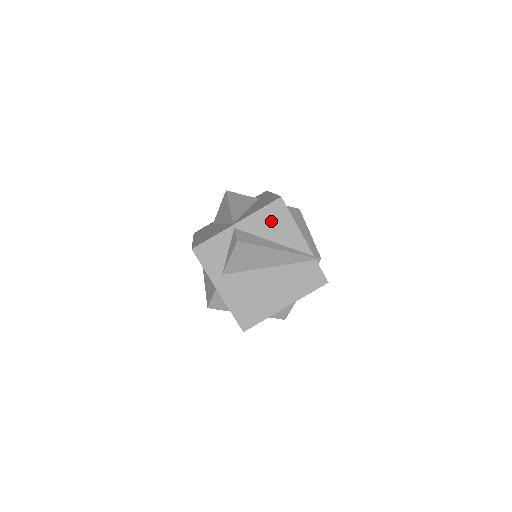
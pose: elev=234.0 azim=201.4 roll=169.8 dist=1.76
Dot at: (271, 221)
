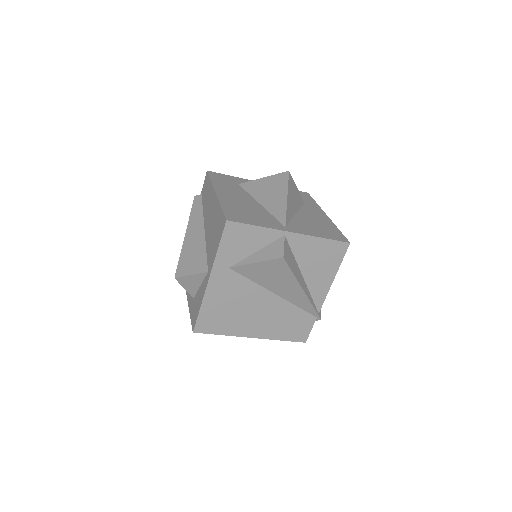
Dot at: (320, 256)
